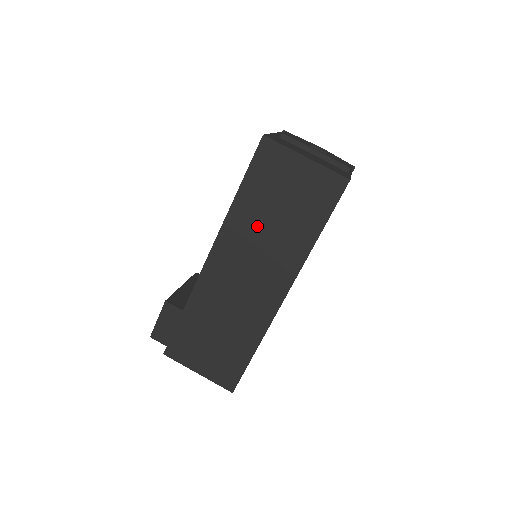
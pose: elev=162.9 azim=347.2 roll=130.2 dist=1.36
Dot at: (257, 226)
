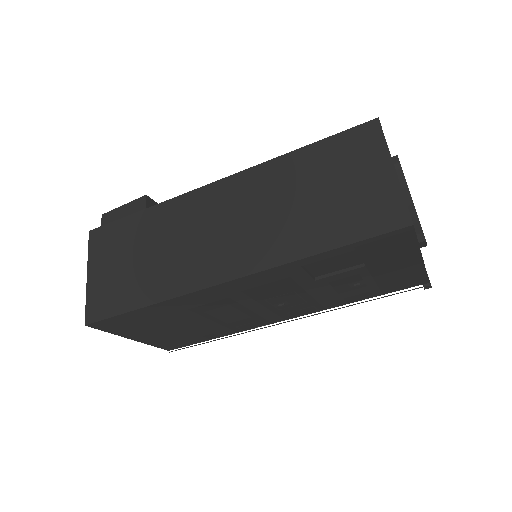
Dot at: (282, 192)
